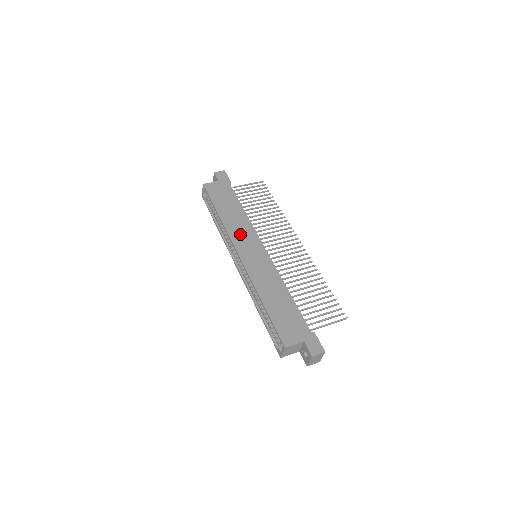
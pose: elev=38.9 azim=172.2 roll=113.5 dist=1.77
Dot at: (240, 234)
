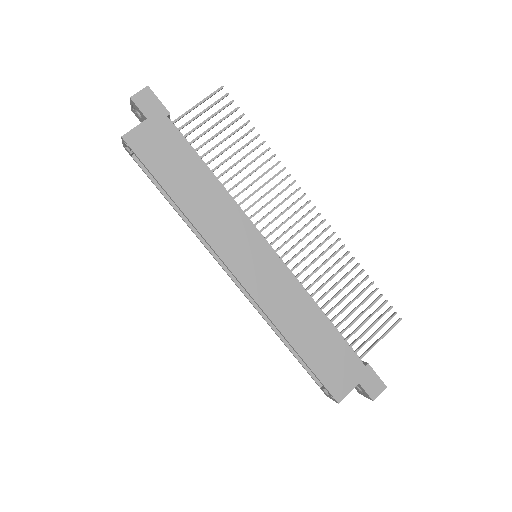
Dot at: (224, 232)
